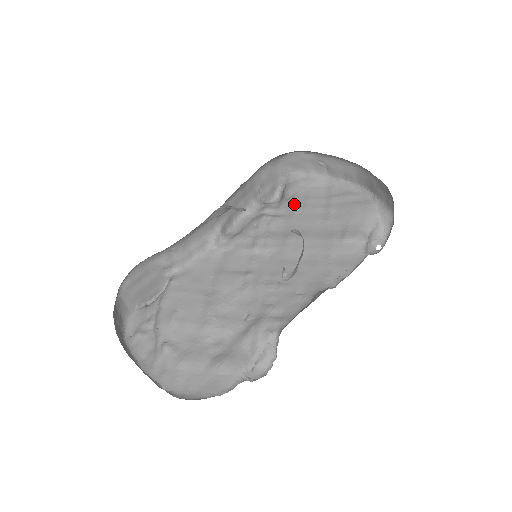
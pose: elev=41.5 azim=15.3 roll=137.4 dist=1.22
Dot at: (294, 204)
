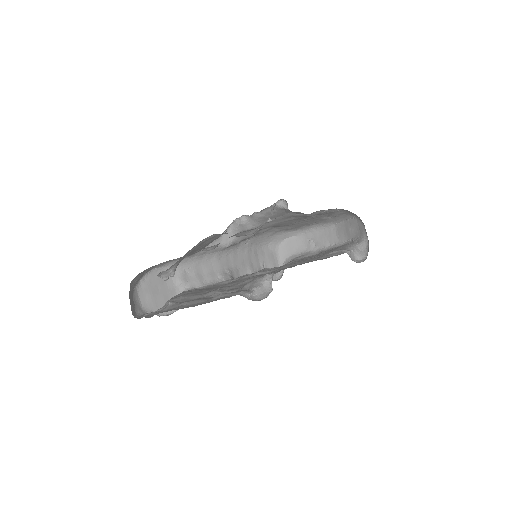
Dot at: occluded
